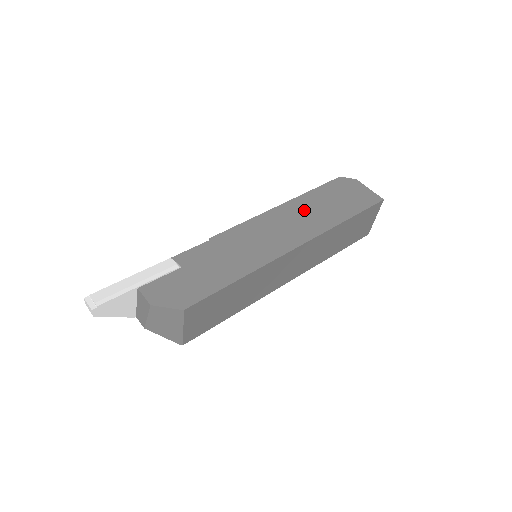
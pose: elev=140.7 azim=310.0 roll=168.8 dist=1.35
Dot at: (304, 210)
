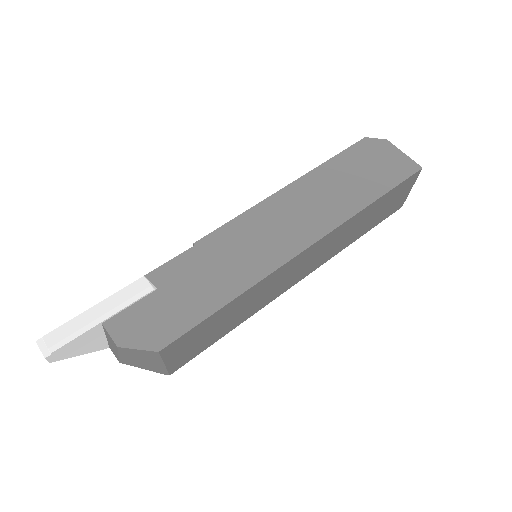
Dot at: (316, 192)
